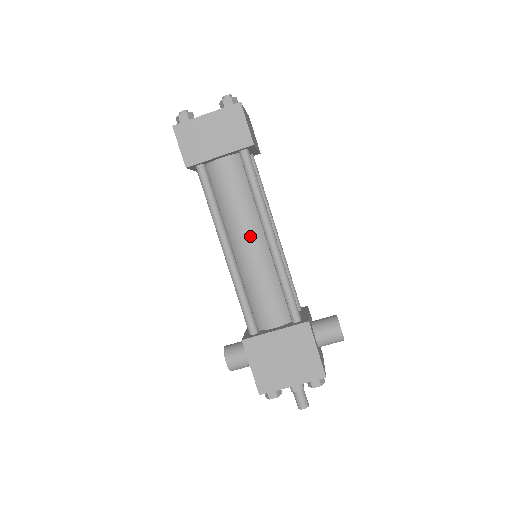
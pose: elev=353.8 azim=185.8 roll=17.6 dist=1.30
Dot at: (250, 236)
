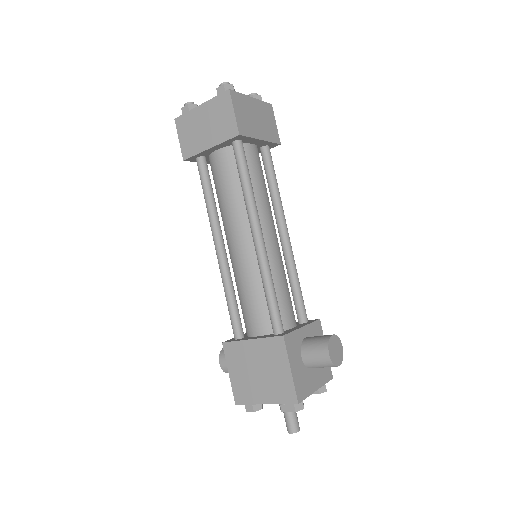
Dot at: (239, 234)
